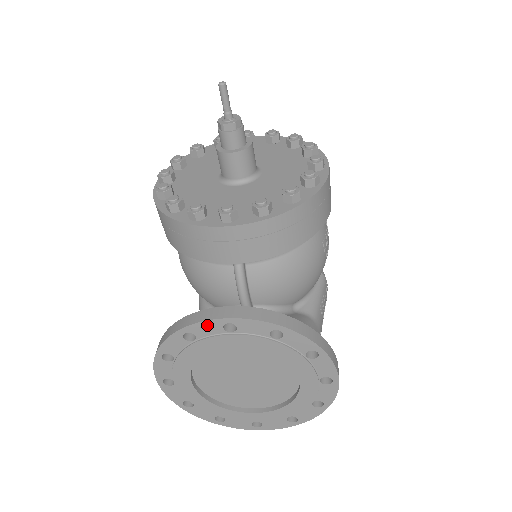
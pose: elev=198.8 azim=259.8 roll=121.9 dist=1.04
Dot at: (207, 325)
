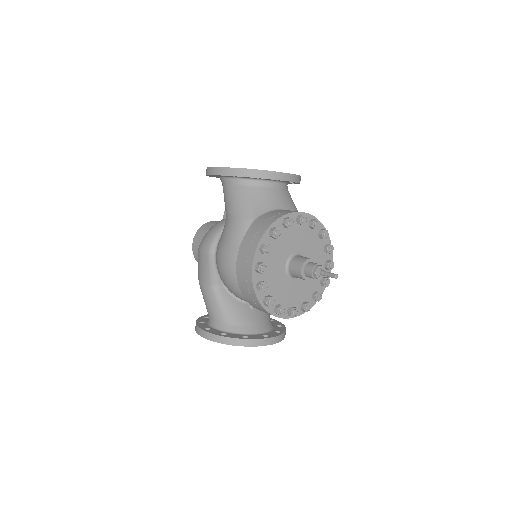
Dot at: (258, 345)
